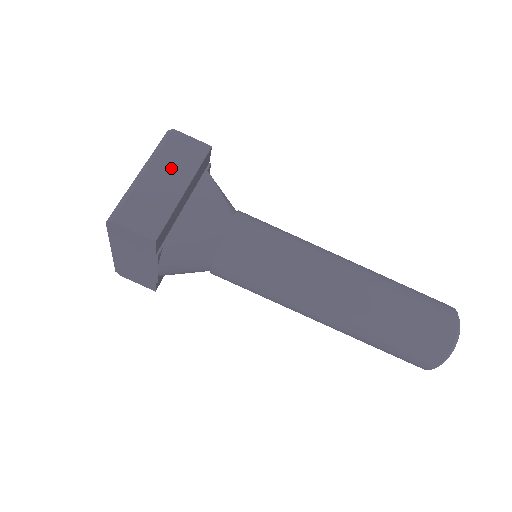
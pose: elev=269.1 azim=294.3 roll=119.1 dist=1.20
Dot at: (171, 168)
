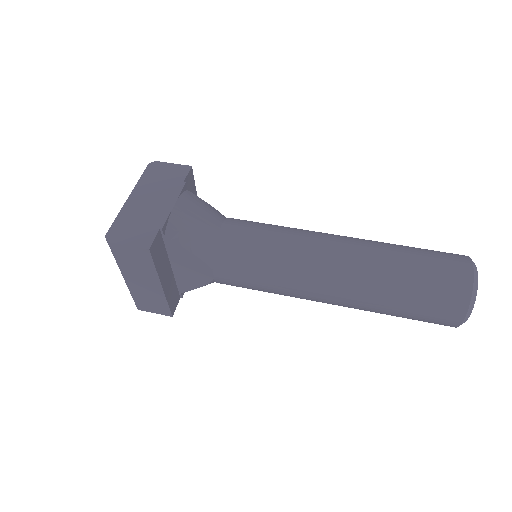
Dot at: occluded
